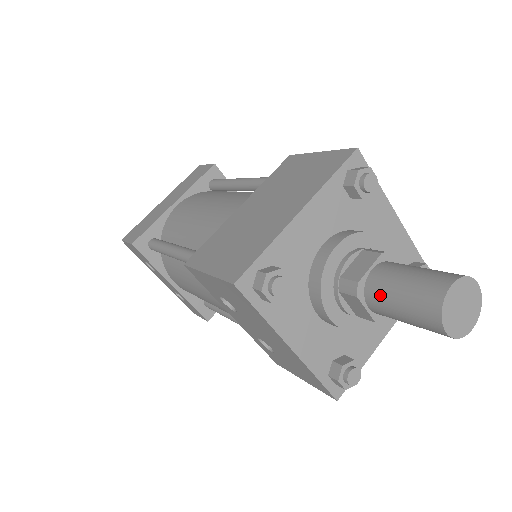
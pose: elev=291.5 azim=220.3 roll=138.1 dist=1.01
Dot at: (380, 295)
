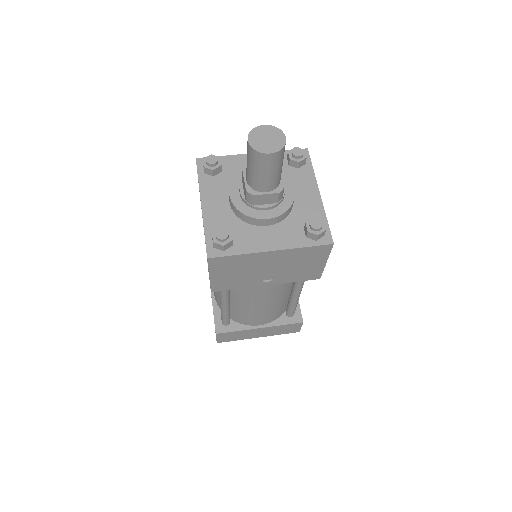
Dot at: occluded
